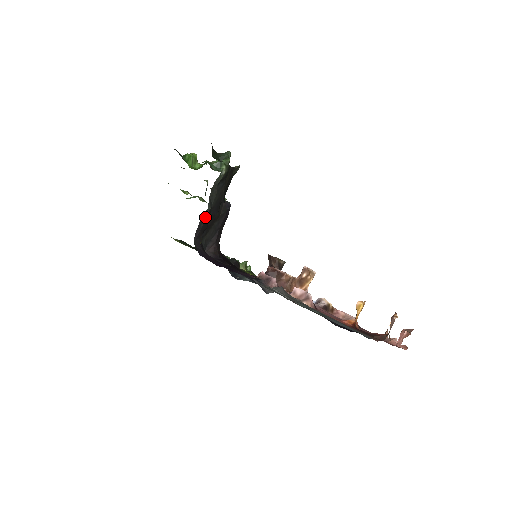
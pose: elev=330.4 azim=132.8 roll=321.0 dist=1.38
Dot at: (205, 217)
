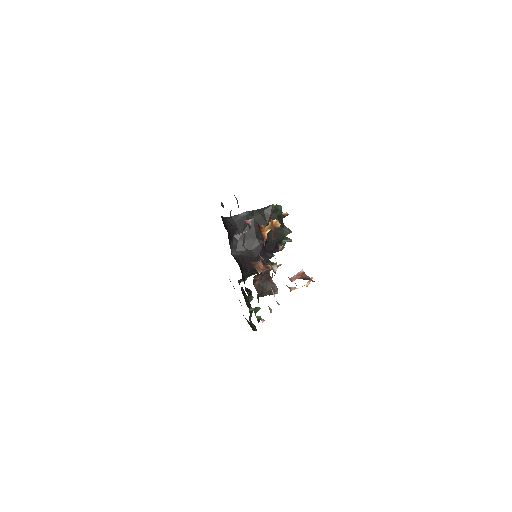
Dot at: (243, 216)
